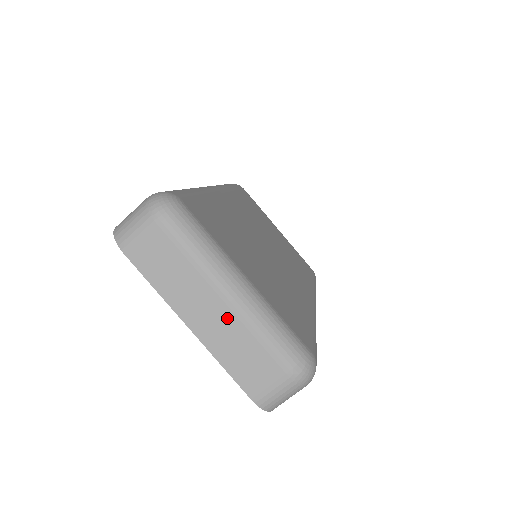
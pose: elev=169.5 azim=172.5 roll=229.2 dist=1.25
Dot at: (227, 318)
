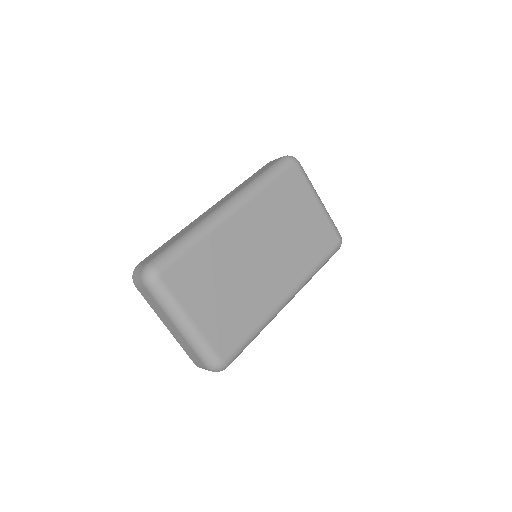
Dot at: (179, 335)
